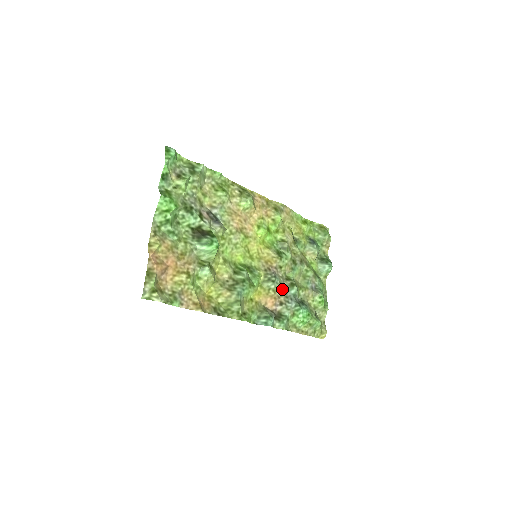
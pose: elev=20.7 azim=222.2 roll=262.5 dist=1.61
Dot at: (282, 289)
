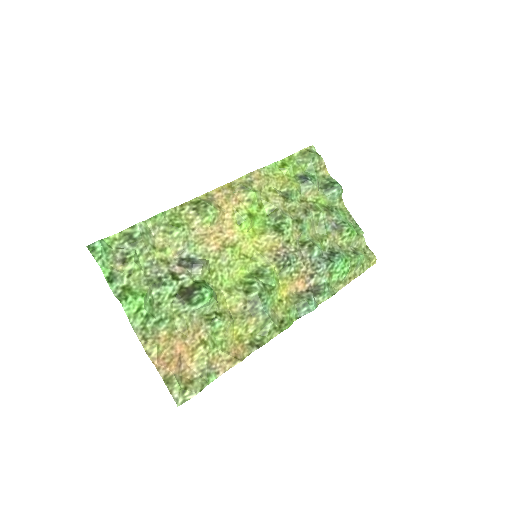
Dot at: (303, 261)
